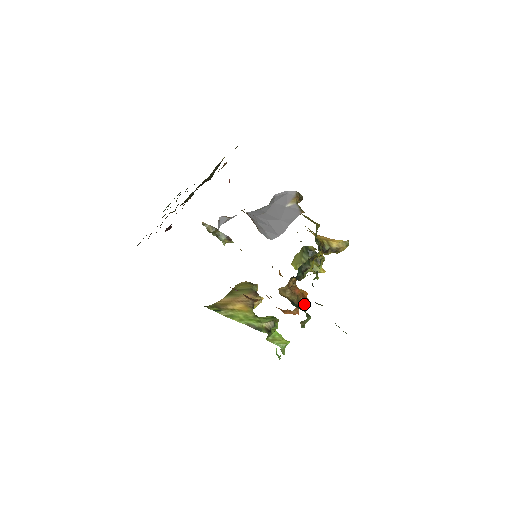
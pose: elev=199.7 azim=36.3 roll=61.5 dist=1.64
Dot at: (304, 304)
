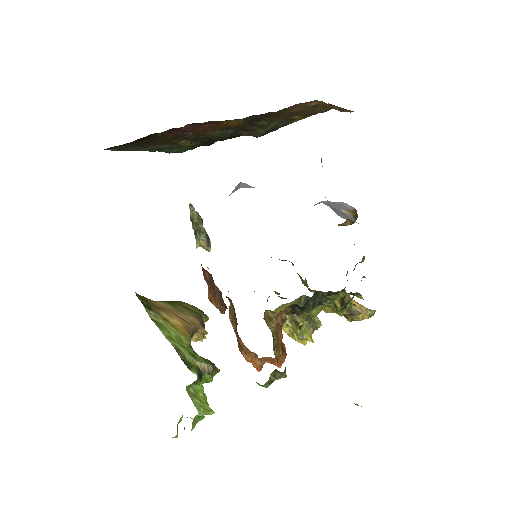
Dot at: (278, 359)
